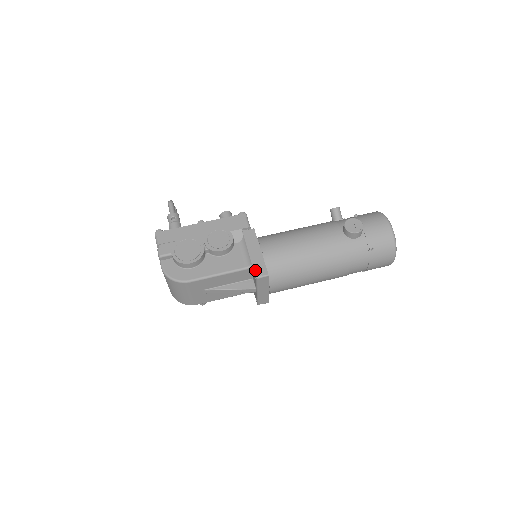
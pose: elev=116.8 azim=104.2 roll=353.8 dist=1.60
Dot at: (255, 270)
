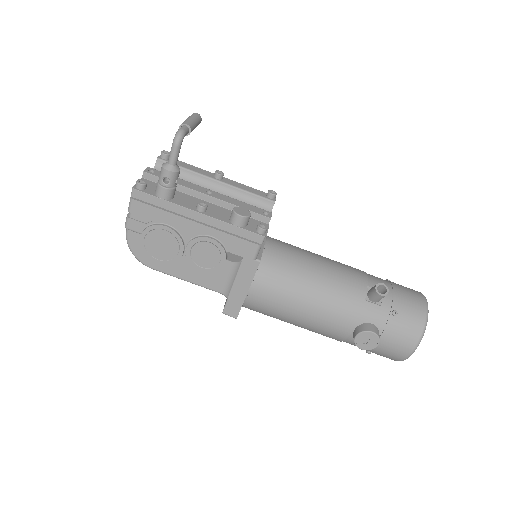
Dot at: (226, 307)
